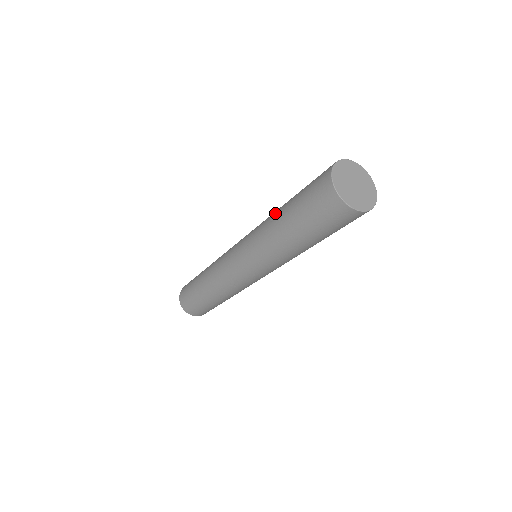
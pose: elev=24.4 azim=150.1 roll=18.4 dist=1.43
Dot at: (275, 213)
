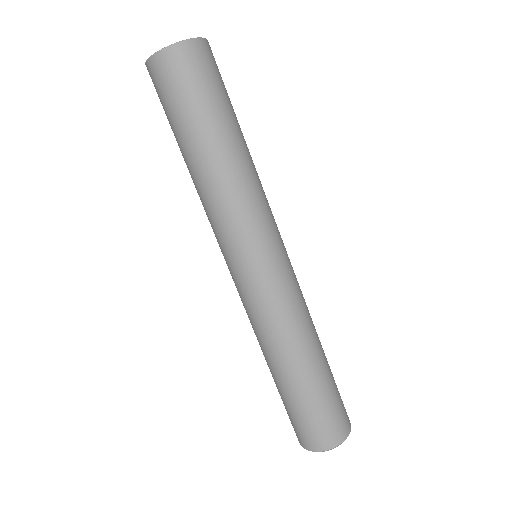
Dot at: occluded
